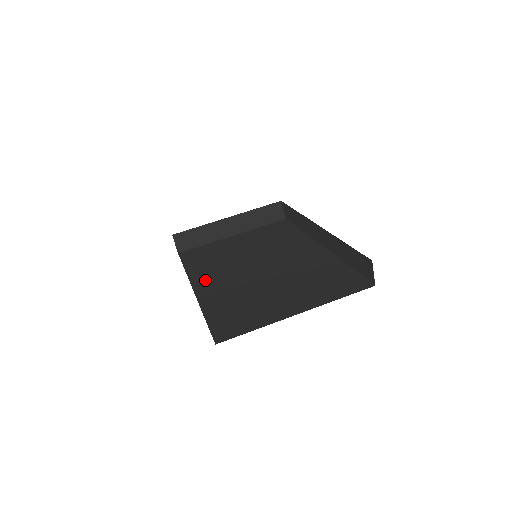
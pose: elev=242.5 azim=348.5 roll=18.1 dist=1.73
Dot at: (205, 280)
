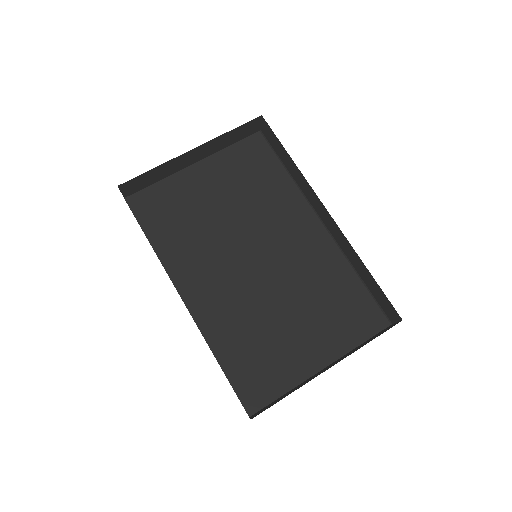
Dot at: (193, 282)
